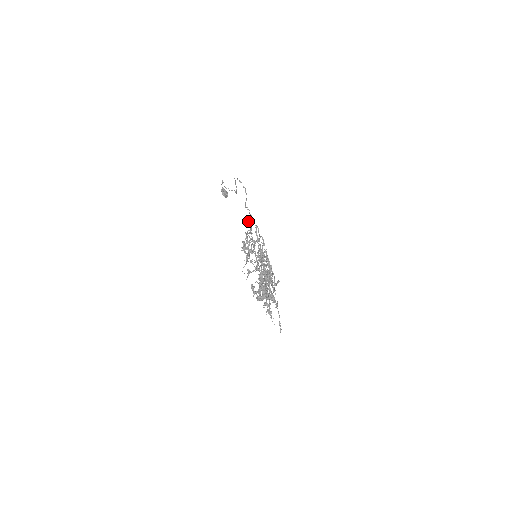
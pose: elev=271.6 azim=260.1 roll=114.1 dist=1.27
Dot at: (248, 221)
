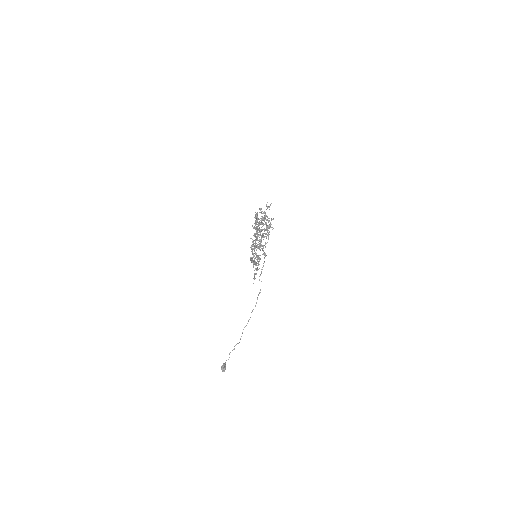
Dot at: occluded
